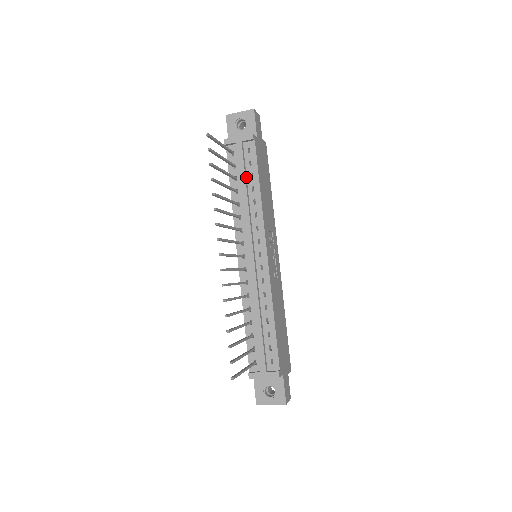
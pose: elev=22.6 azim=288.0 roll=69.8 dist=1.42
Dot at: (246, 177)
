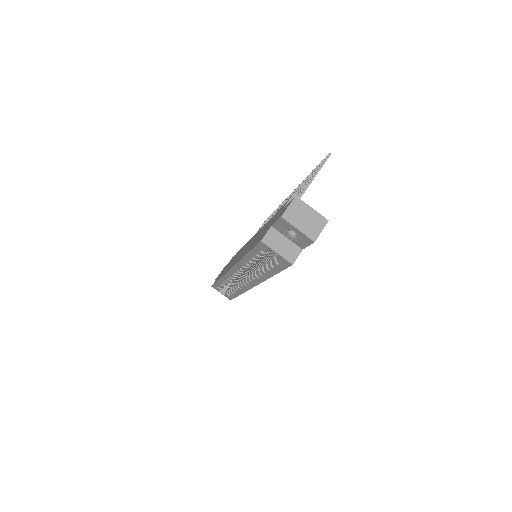
Dot at: occluded
